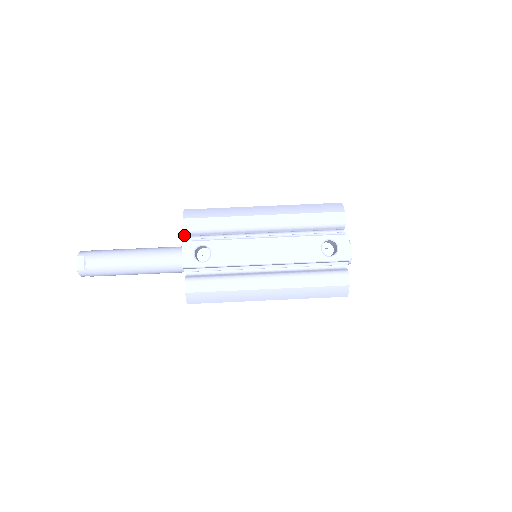
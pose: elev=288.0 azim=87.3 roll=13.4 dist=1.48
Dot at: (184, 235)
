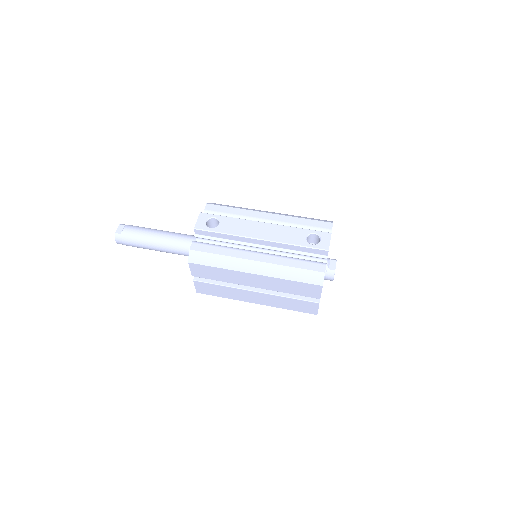
Dot at: occluded
